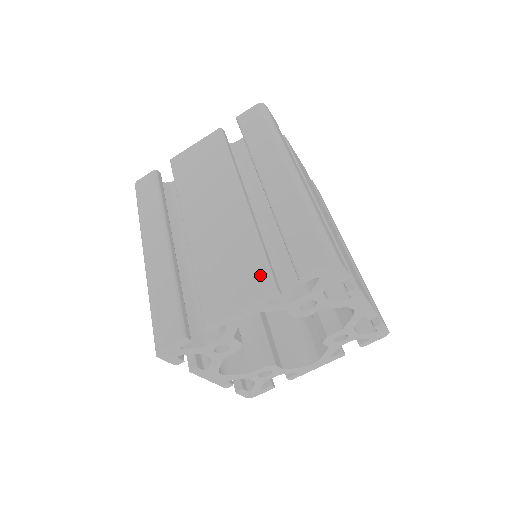
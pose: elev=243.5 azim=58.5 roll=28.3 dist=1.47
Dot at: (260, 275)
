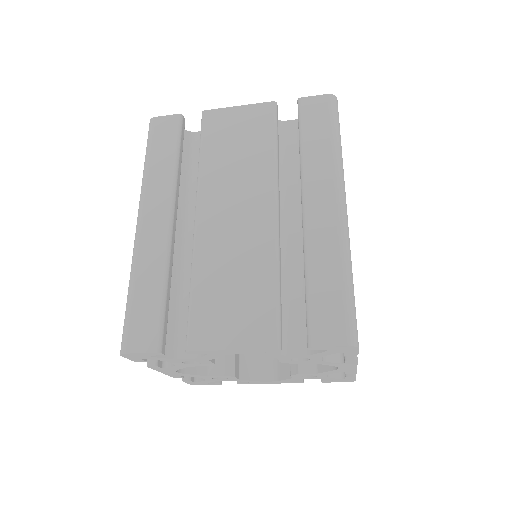
Dot at: (267, 321)
